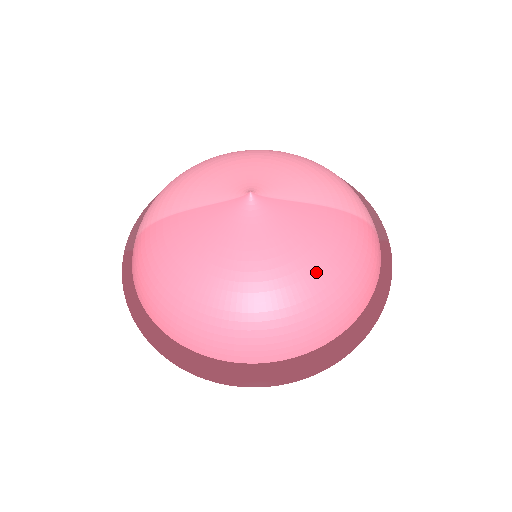
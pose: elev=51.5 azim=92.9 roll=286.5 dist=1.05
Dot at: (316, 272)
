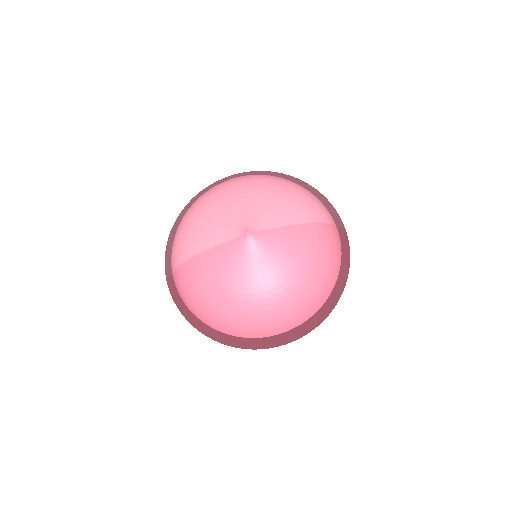
Dot at: (302, 274)
